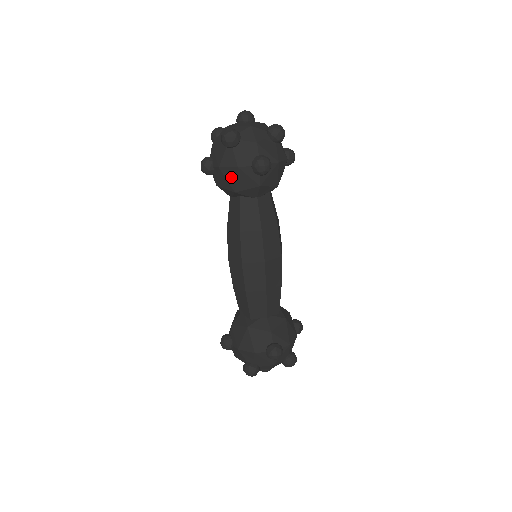
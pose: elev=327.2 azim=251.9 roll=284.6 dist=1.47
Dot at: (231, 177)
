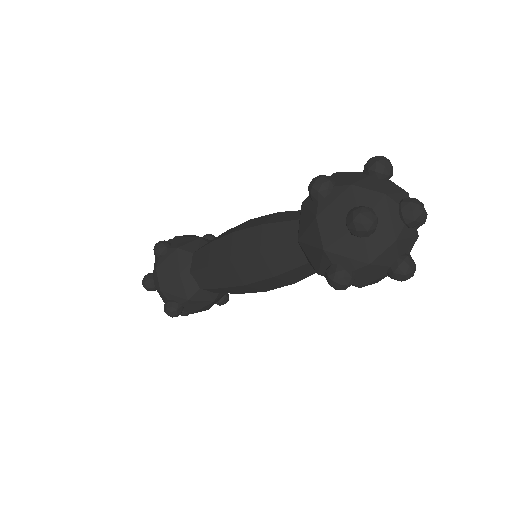
Dot at: occluded
